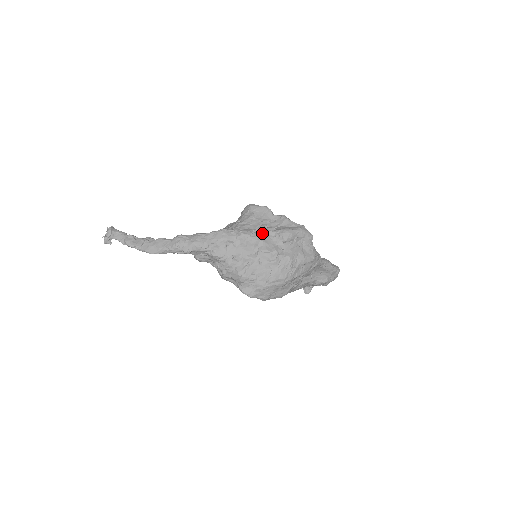
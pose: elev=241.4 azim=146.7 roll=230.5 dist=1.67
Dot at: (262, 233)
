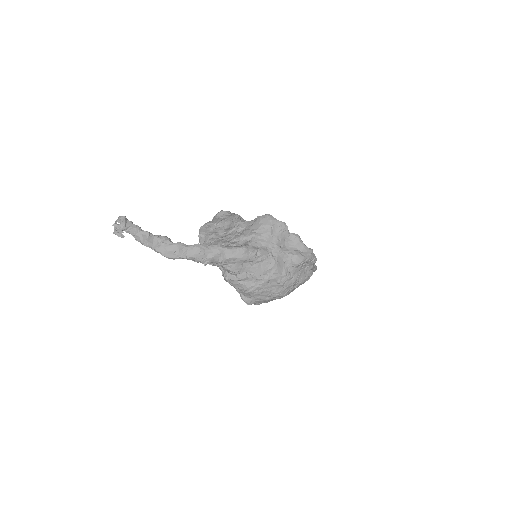
Dot at: (277, 255)
